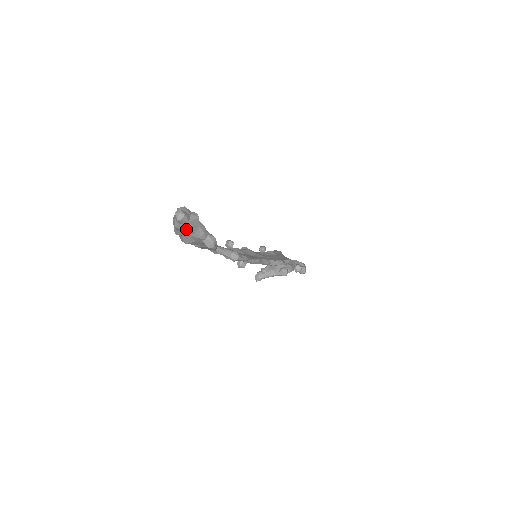
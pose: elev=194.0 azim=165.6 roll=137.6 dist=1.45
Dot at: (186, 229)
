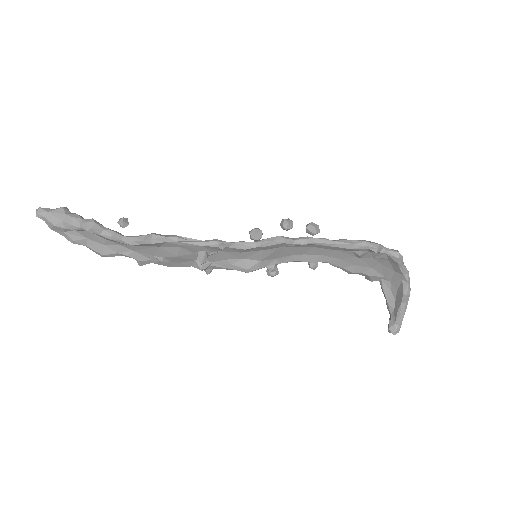
Dot at: (52, 222)
